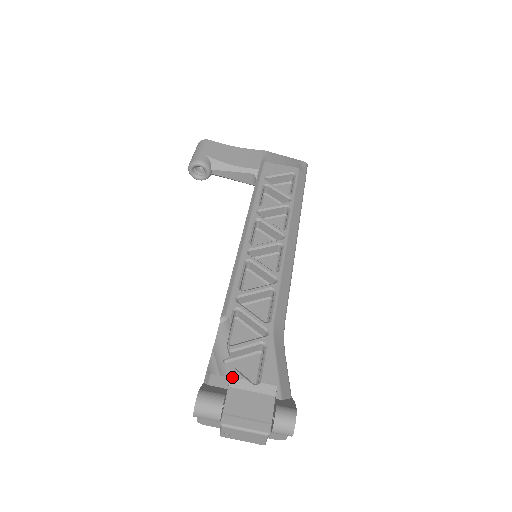
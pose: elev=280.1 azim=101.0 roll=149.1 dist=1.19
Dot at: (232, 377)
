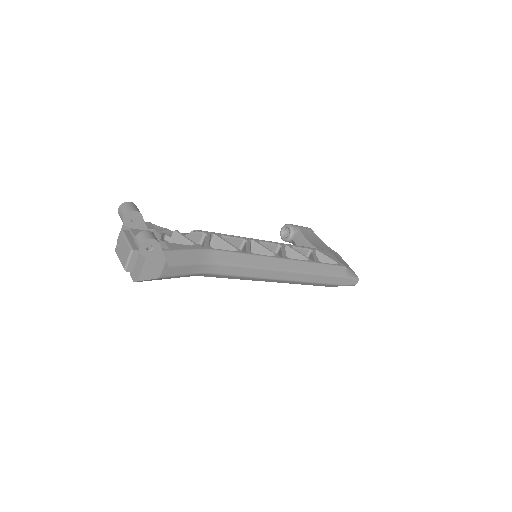
Dot at: occluded
